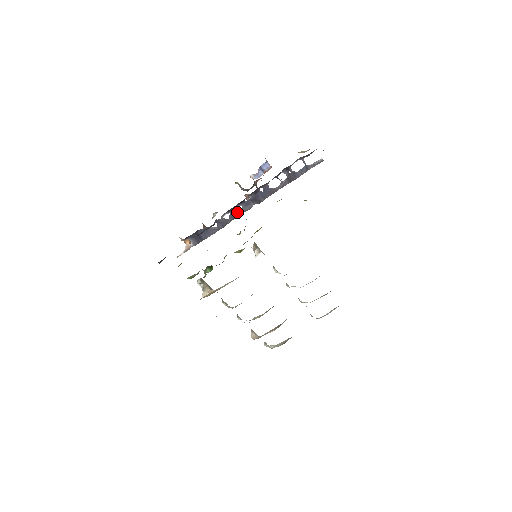
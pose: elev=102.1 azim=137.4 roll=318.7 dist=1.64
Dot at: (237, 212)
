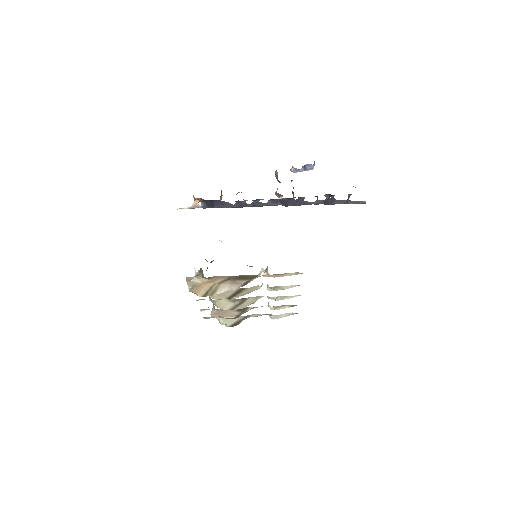
Dot at: (261, 203)
